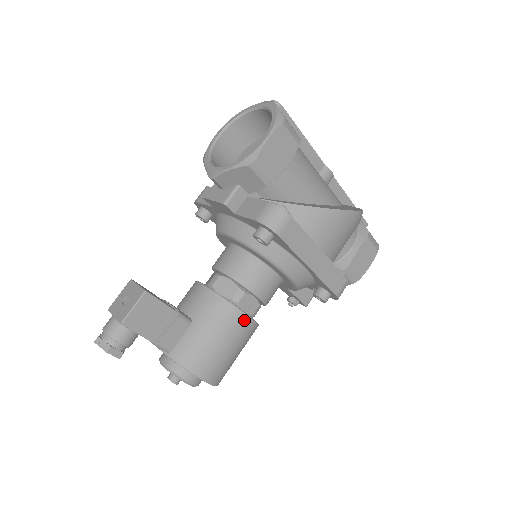
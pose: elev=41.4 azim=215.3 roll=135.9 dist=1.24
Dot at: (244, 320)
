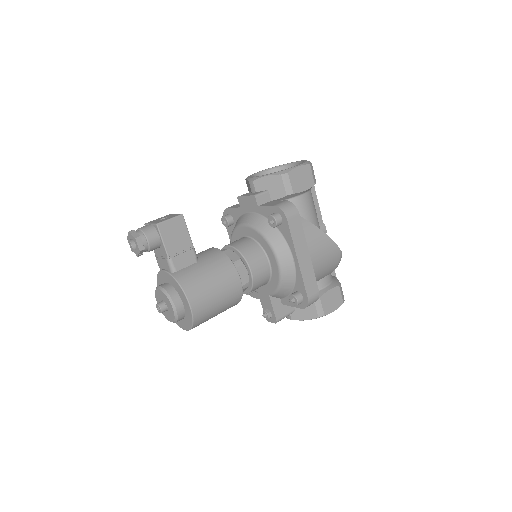
Dot at: (236, 279)
